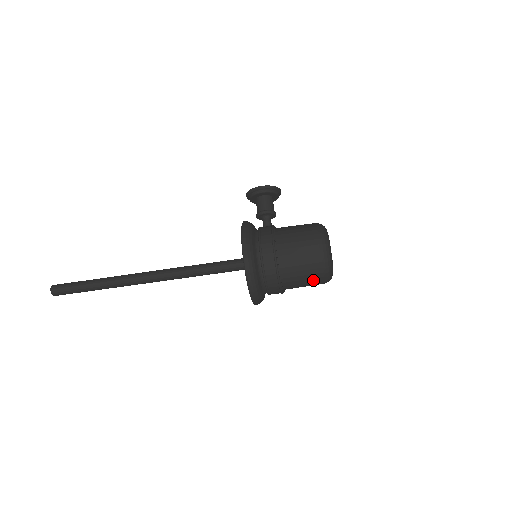
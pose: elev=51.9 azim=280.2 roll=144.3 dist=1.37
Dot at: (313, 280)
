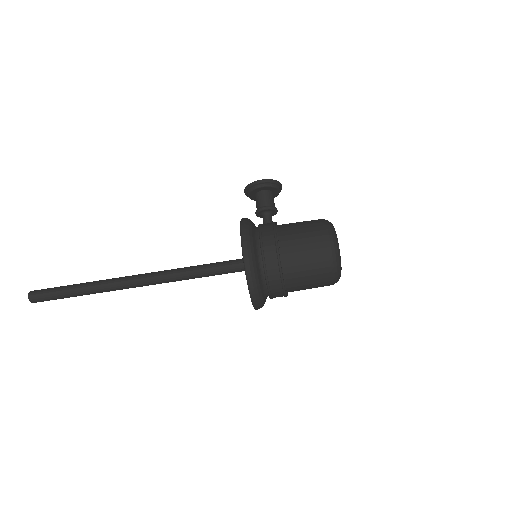
Dot at: (320, 281)
